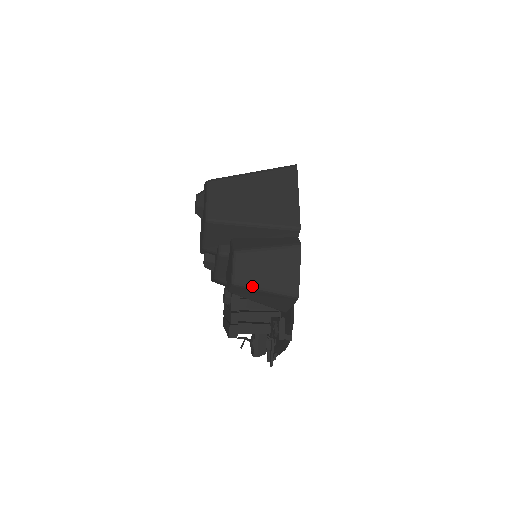
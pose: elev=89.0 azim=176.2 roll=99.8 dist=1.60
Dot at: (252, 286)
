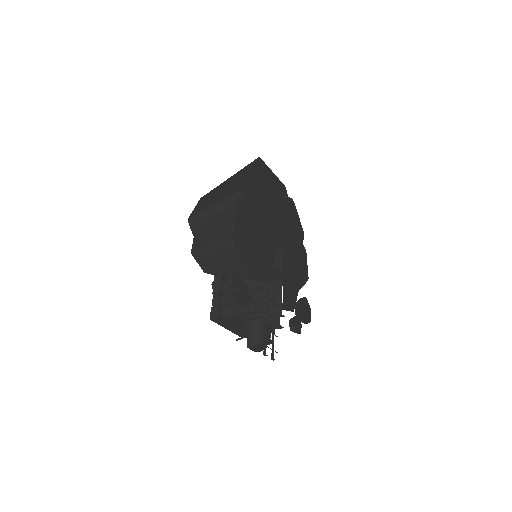
Dot at: (203, 248)
